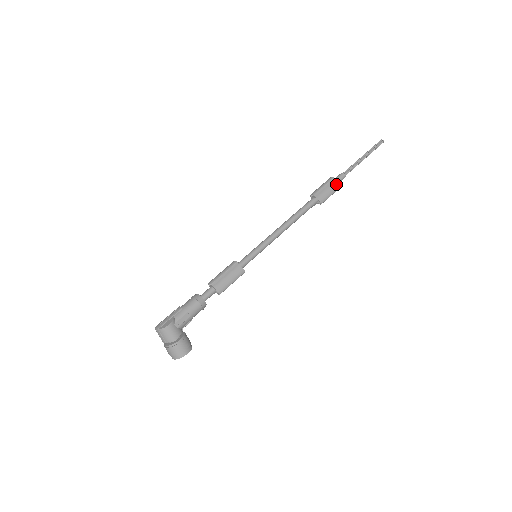
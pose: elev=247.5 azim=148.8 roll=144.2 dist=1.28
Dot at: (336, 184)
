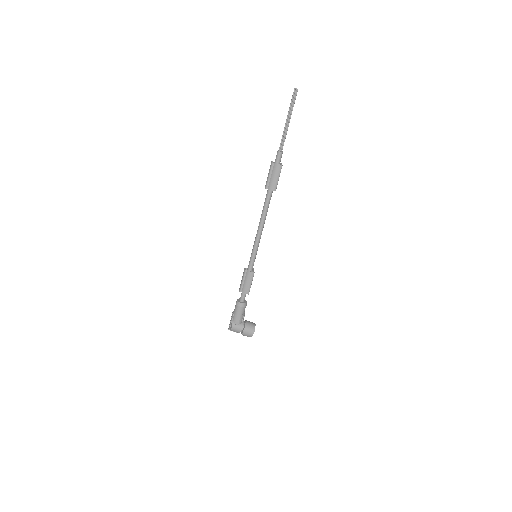
Dot at: (277, 167)
